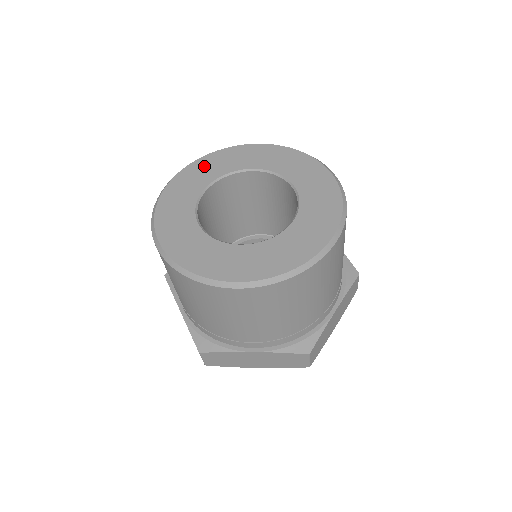
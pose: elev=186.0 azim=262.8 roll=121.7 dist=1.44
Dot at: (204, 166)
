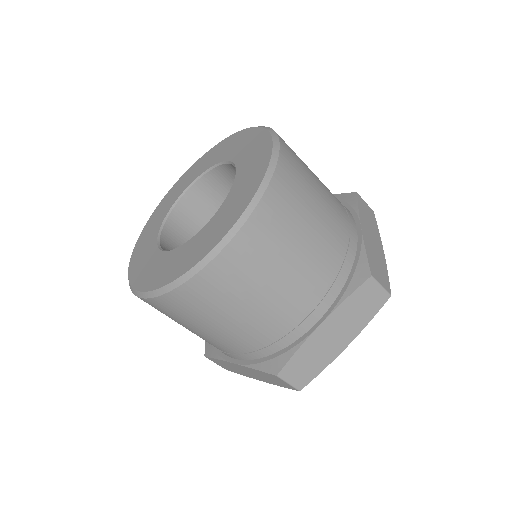
Dot at: (196, 167)
